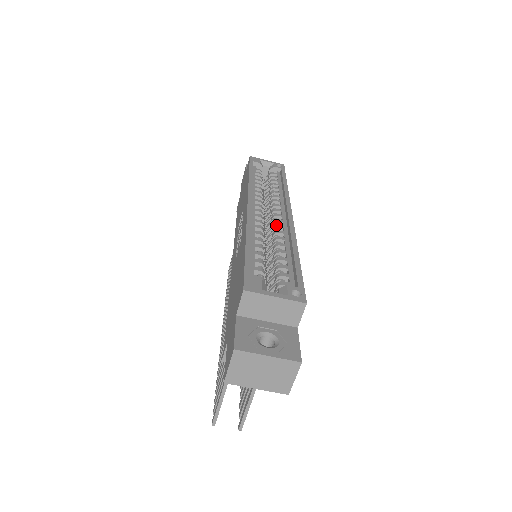
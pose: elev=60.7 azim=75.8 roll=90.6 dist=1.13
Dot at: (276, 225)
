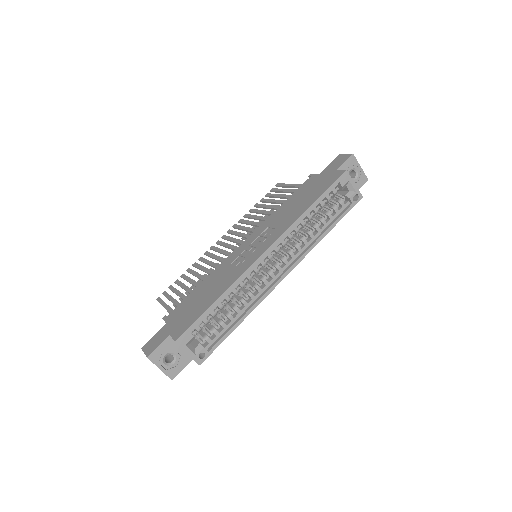
Dot at: (264, 280)
